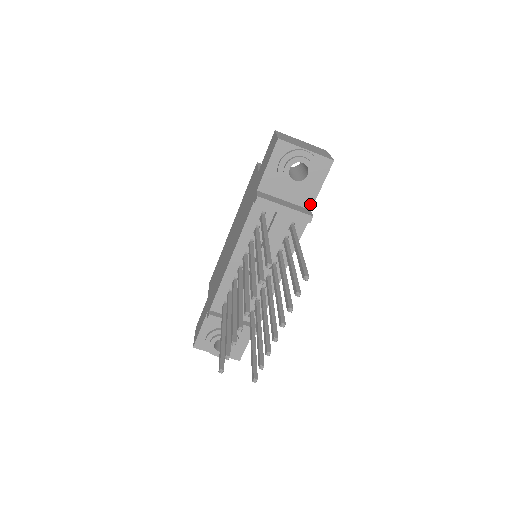
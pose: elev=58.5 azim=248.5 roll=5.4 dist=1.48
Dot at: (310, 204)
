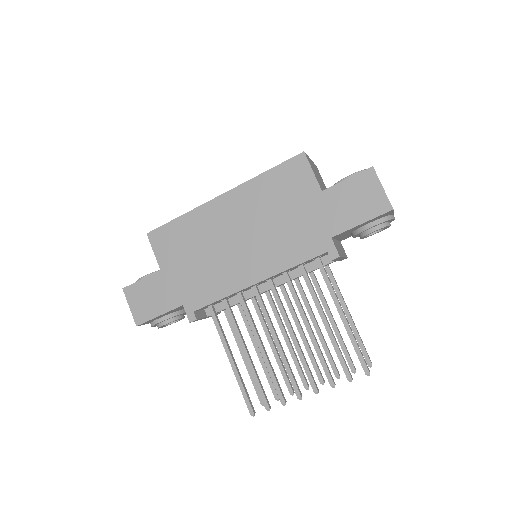
Dot at: (345, 238)
